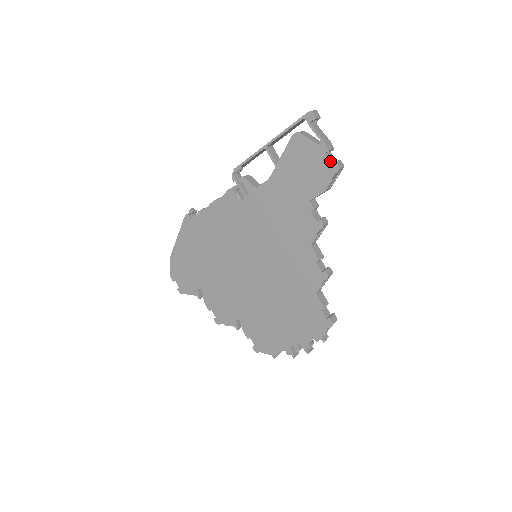
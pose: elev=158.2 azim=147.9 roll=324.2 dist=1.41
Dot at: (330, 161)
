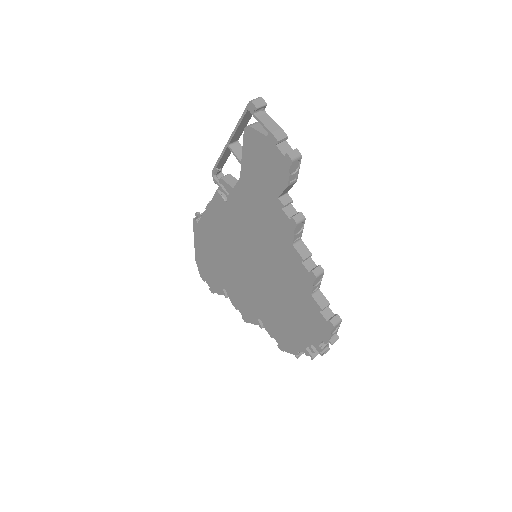
Dot at: (282, 153)
